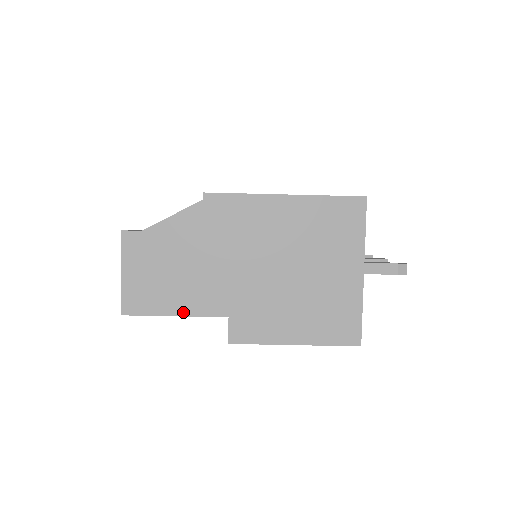
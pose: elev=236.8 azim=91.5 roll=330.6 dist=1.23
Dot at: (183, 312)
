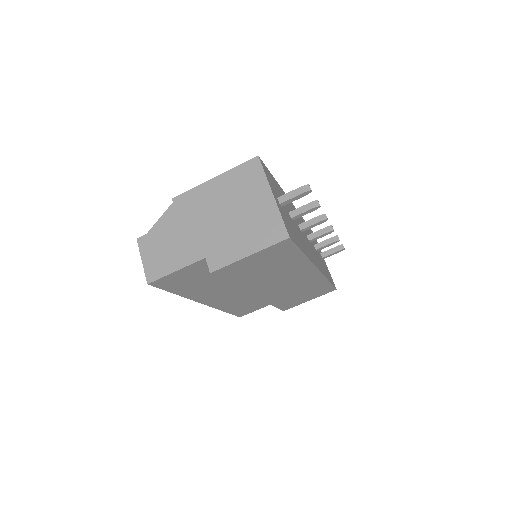
Dot at: (180, 267)
